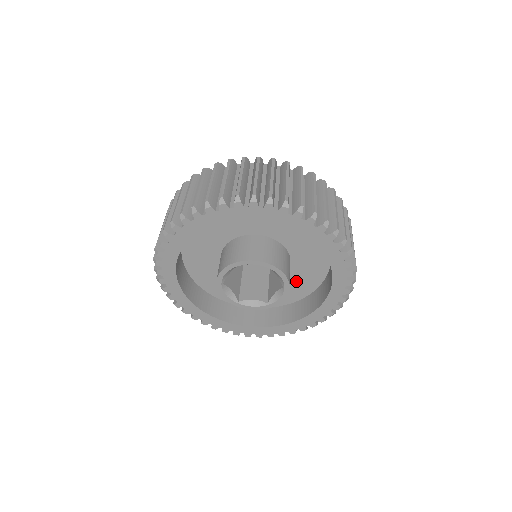
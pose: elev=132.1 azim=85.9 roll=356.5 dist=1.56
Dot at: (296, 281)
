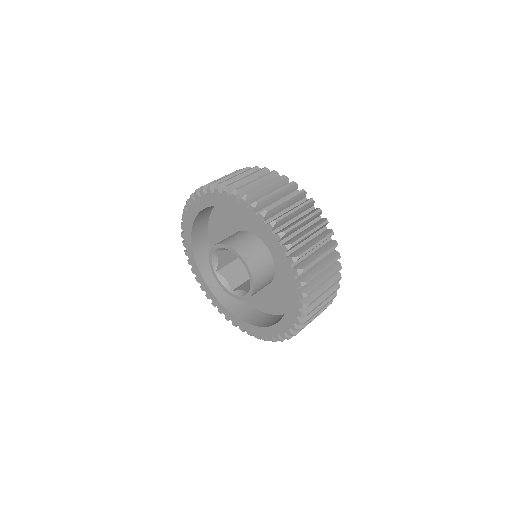
Dot at: (266, 297)
